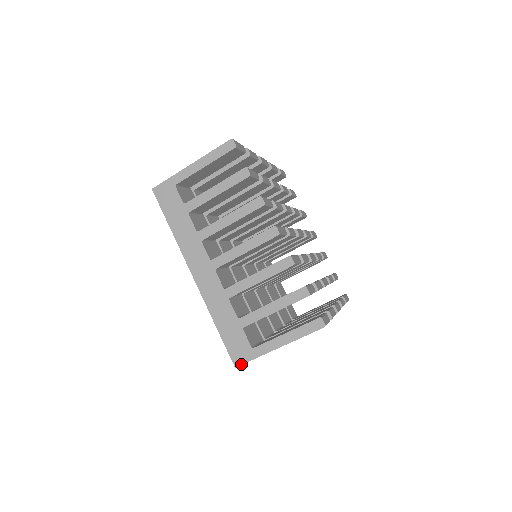
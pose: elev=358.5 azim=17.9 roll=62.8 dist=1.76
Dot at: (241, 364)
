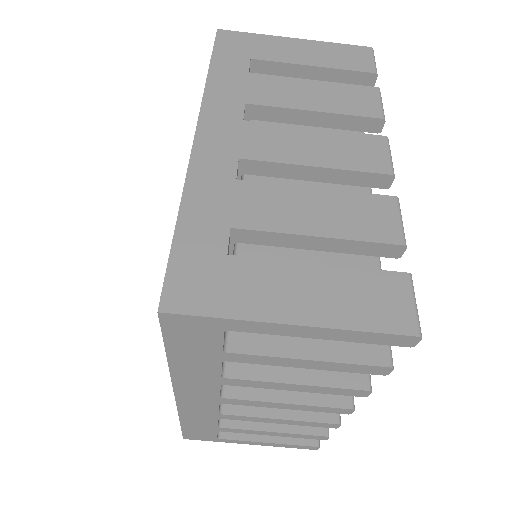
Dot at: occluded
